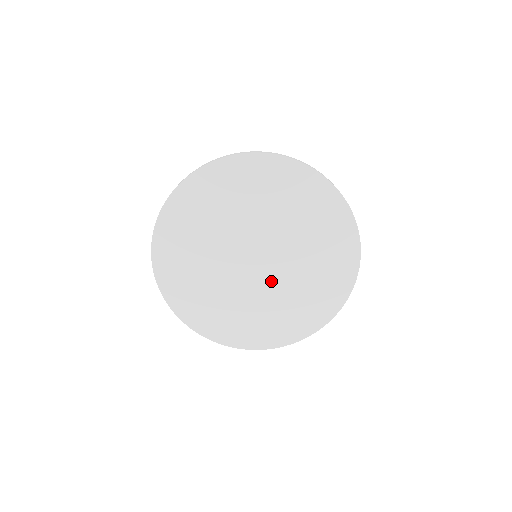
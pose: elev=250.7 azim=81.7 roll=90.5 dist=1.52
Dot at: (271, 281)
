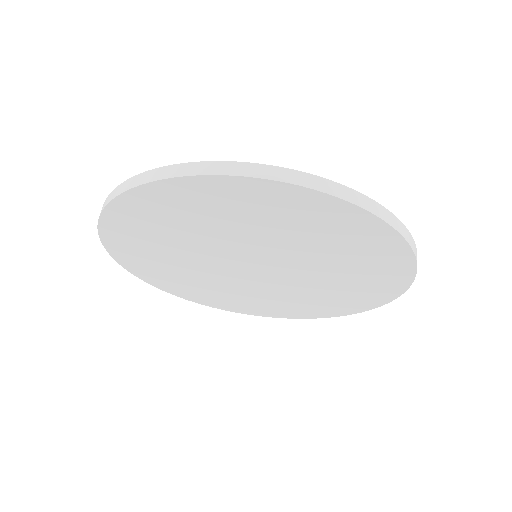
Dot at: (264, 284)
